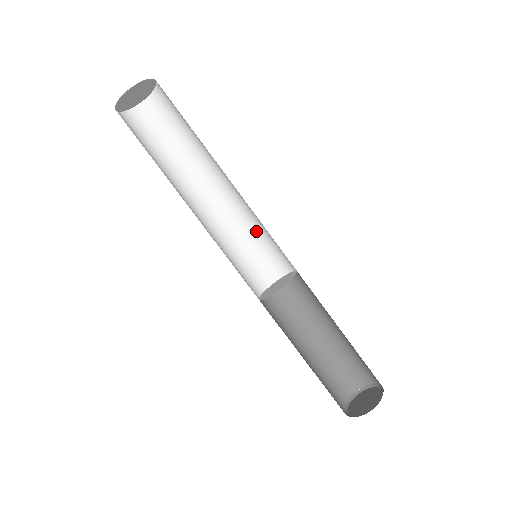
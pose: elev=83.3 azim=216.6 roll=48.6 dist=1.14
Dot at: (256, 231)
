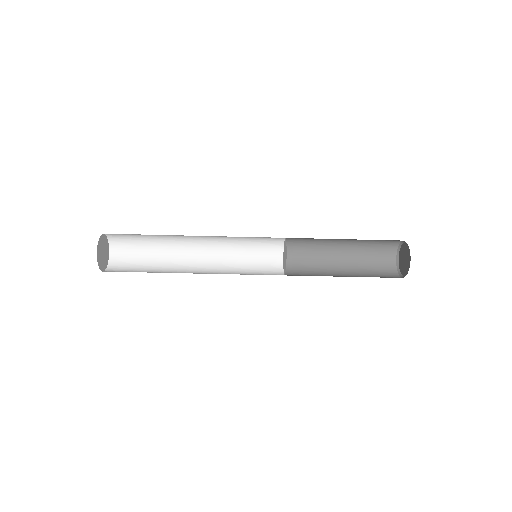
Dot at: (241, 239)
